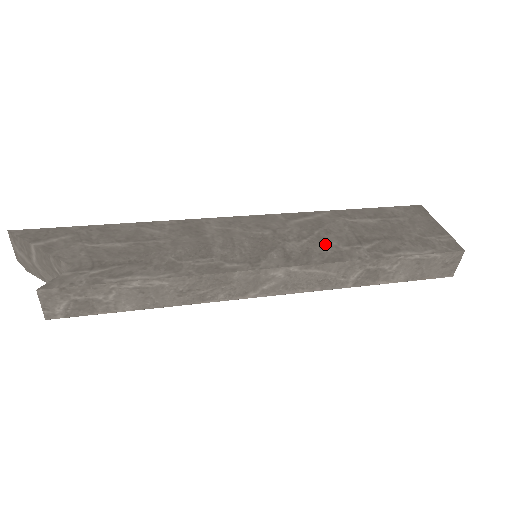
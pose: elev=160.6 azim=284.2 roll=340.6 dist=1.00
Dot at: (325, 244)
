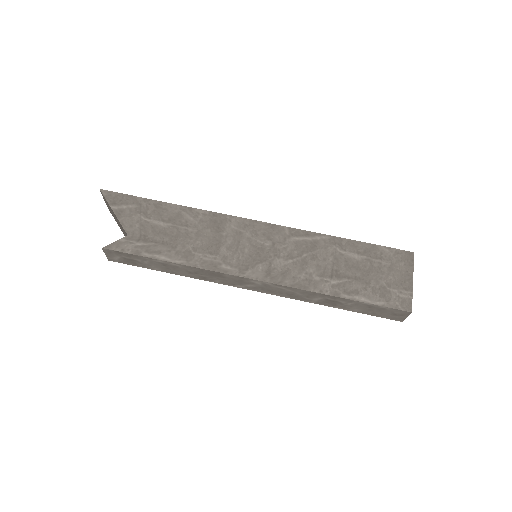
Dot at: (303, 269)
